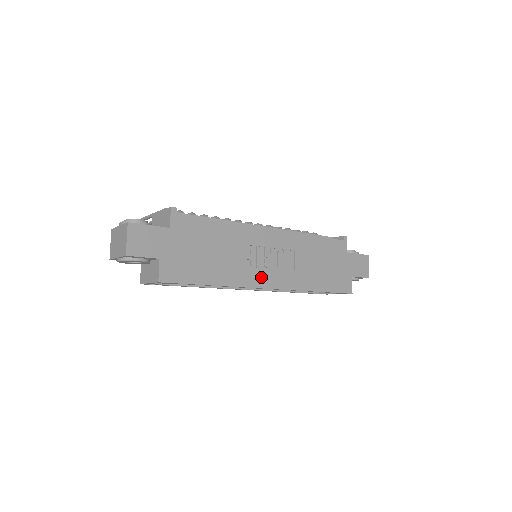
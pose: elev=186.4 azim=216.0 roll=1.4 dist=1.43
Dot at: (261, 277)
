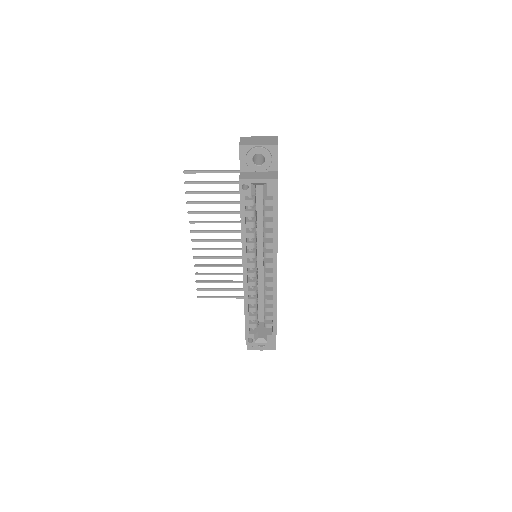
Dot at: occluded
